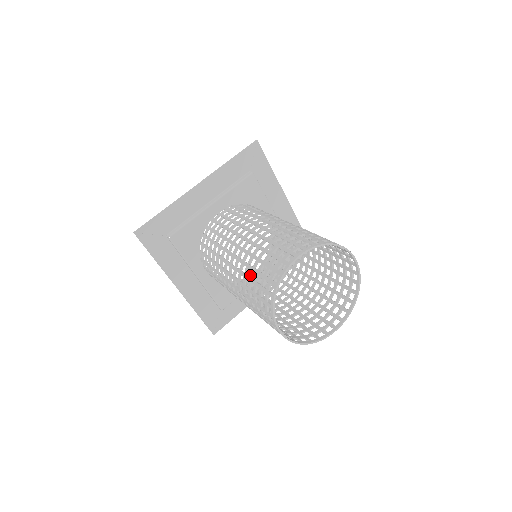
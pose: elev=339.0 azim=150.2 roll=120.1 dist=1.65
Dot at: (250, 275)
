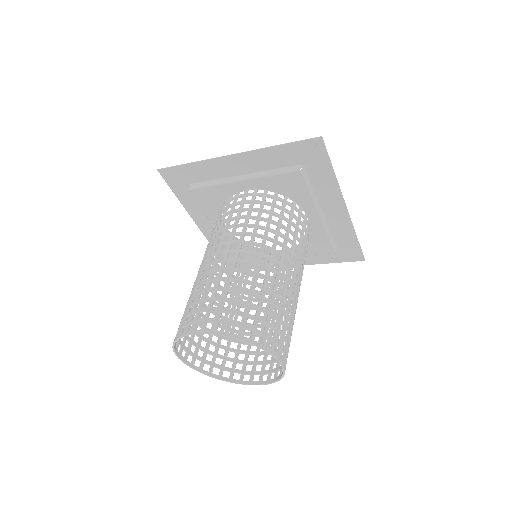
Dot at: (189, 298)
